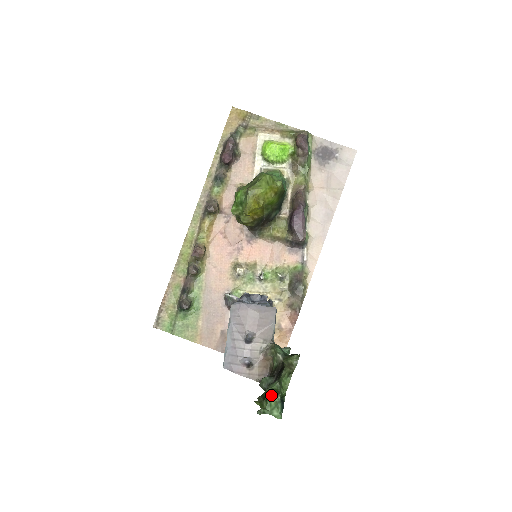
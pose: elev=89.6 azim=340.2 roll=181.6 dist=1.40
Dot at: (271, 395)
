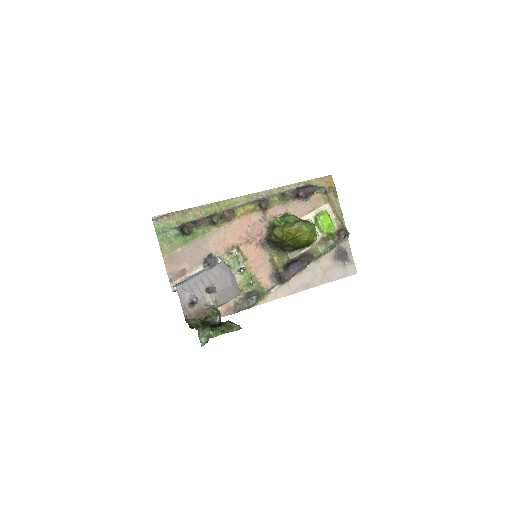
Dot at: (209, 329)
